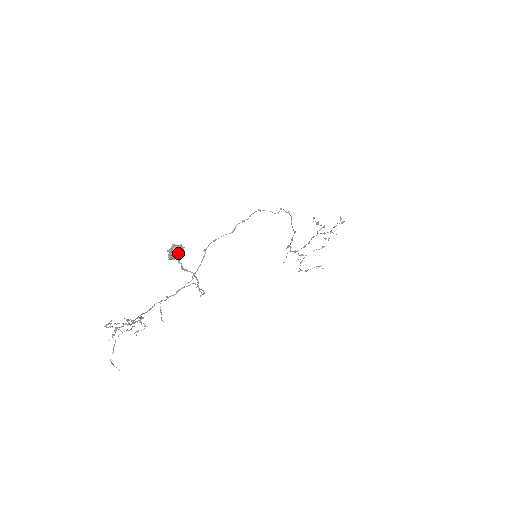
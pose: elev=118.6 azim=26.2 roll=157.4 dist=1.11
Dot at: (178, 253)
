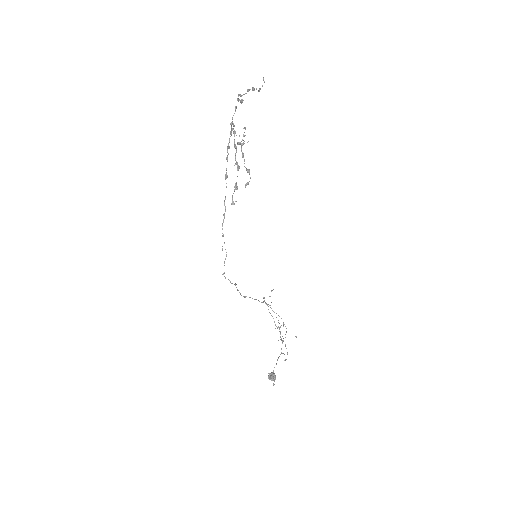
Dot at: (273, 376)
